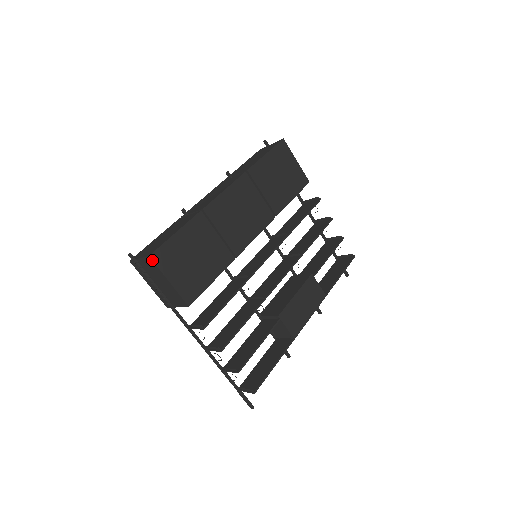
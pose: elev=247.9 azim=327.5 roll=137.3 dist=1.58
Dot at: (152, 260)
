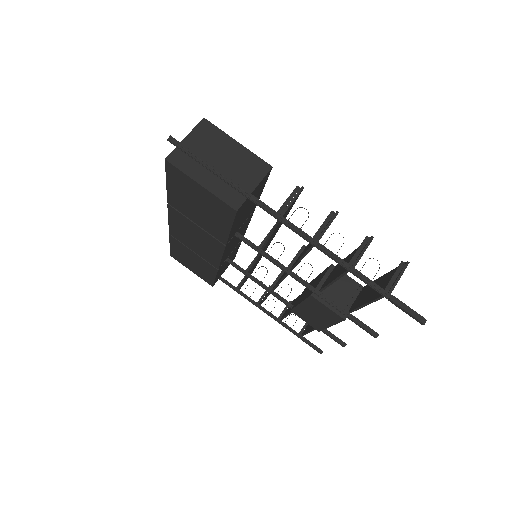
Dot at: (209, 121)
